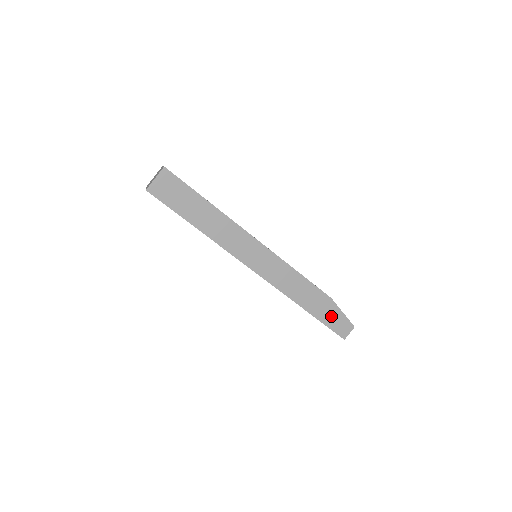
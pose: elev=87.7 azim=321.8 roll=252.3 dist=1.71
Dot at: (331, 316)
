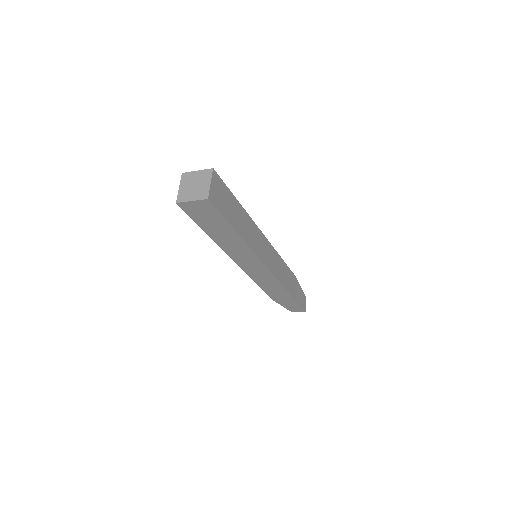
Dot at: (299, 294)
